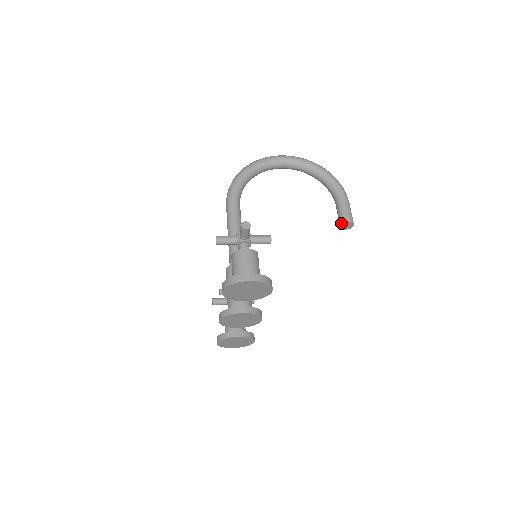
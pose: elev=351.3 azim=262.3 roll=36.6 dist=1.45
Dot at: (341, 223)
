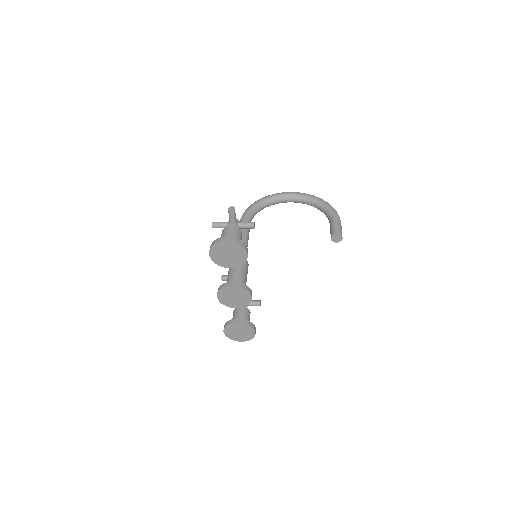
Dot at: (331, 235)
